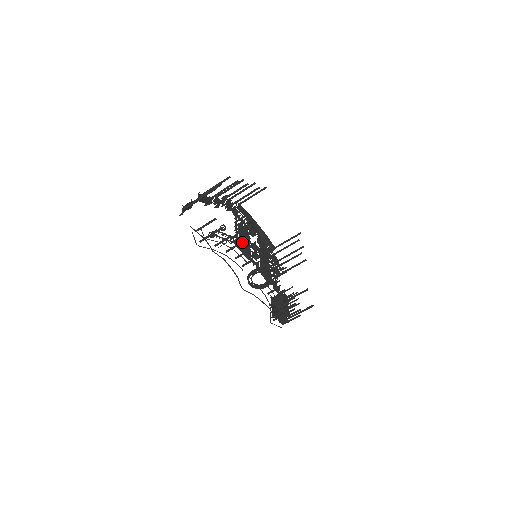
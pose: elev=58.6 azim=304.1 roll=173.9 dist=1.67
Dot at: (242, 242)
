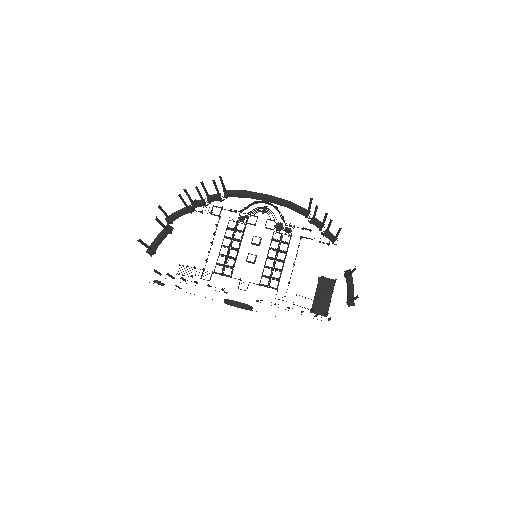
Dot at: (217, 260)
